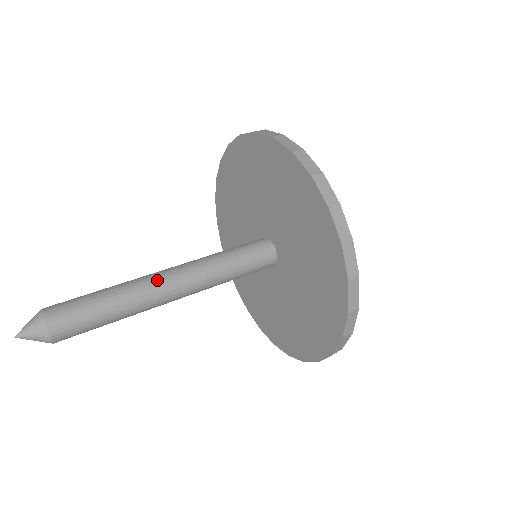
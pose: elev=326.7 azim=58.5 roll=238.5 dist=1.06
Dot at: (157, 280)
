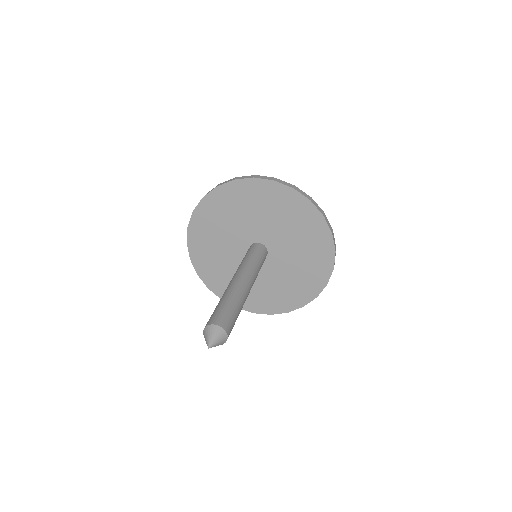
Dot at: (232, 283)
